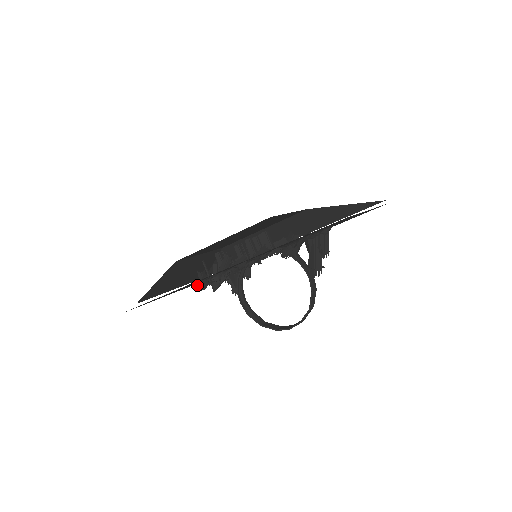
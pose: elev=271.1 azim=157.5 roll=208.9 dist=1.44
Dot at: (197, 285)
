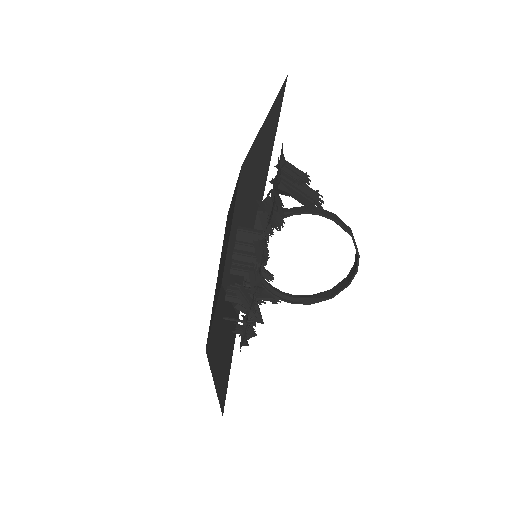
Dot at: (246, 341)
